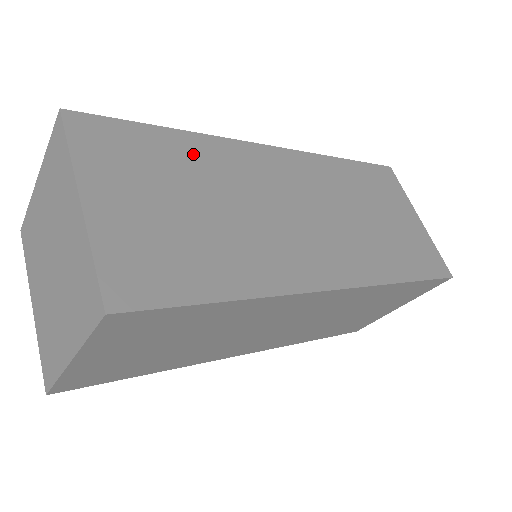
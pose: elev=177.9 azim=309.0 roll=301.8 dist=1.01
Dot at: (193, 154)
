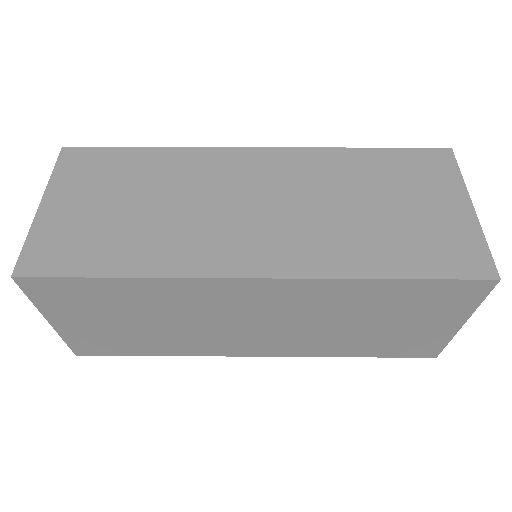
Dot at: (156, 164)
